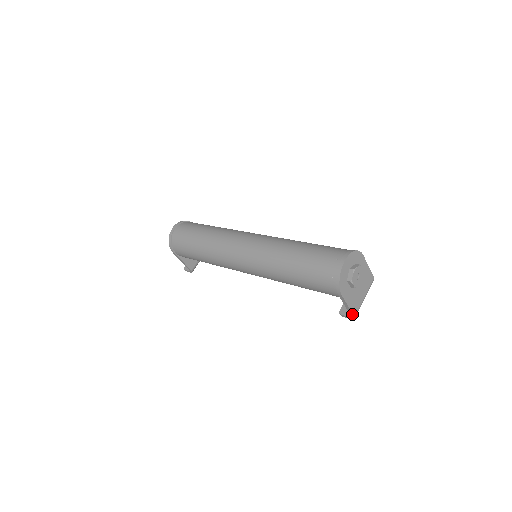
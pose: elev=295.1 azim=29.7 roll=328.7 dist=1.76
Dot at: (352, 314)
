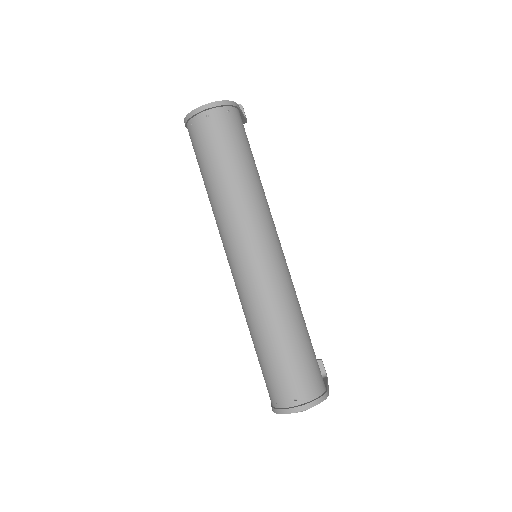
Dot at: occluded
